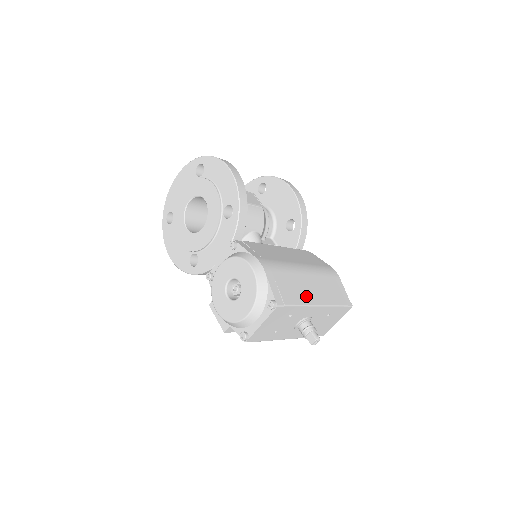
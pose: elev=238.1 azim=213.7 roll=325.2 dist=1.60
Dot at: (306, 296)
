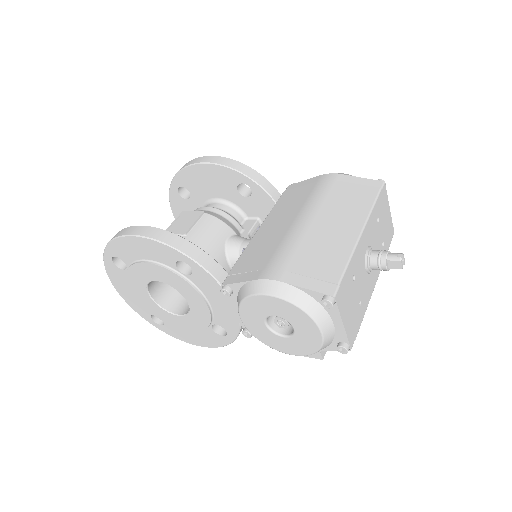
Dot at: (341, 242)
